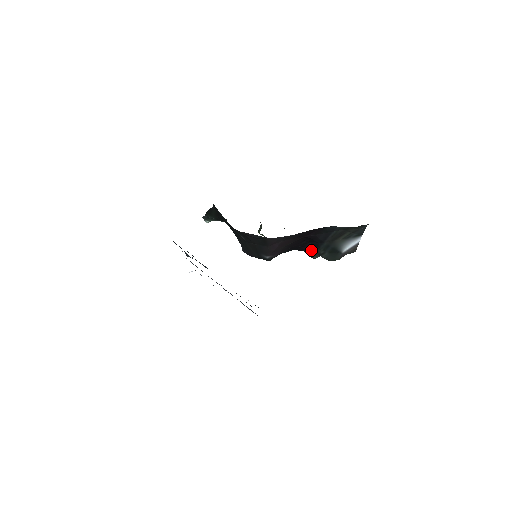
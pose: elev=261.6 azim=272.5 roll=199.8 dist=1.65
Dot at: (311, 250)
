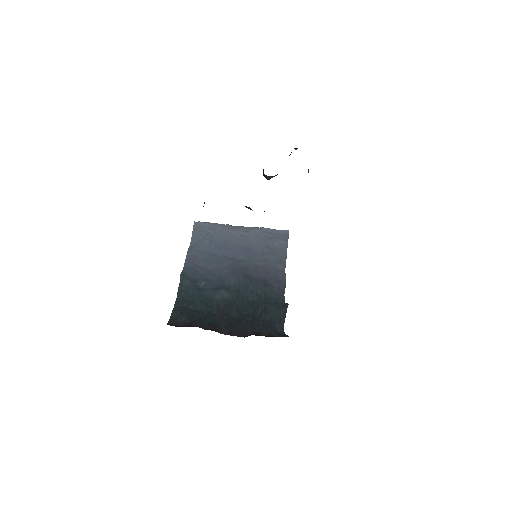
Dot at: occluded
